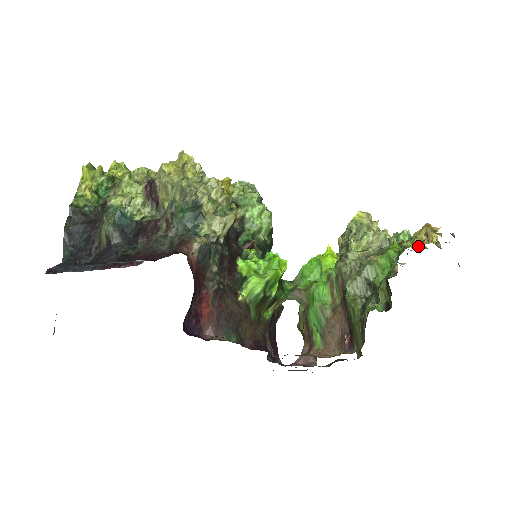
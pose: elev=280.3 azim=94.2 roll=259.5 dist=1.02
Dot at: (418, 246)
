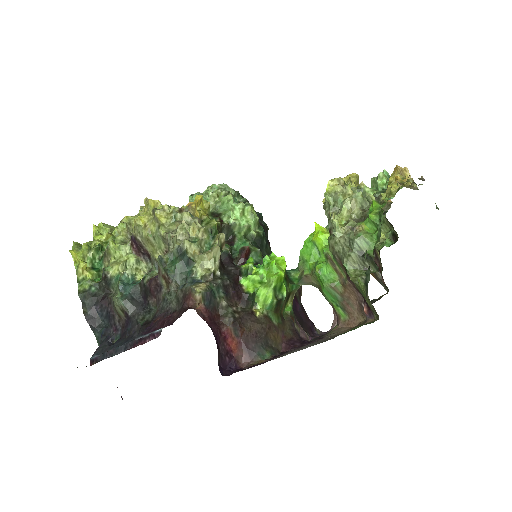
Dot at: occluded
